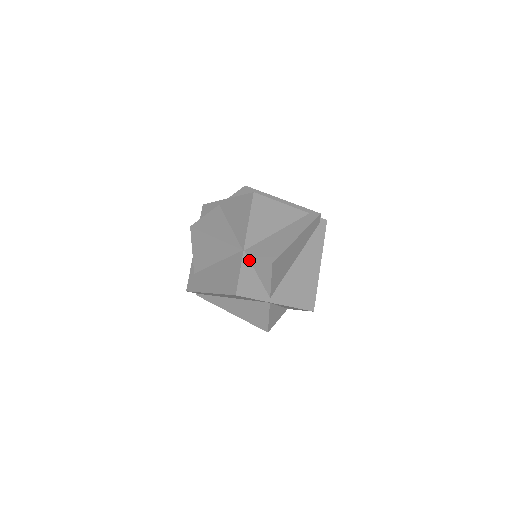
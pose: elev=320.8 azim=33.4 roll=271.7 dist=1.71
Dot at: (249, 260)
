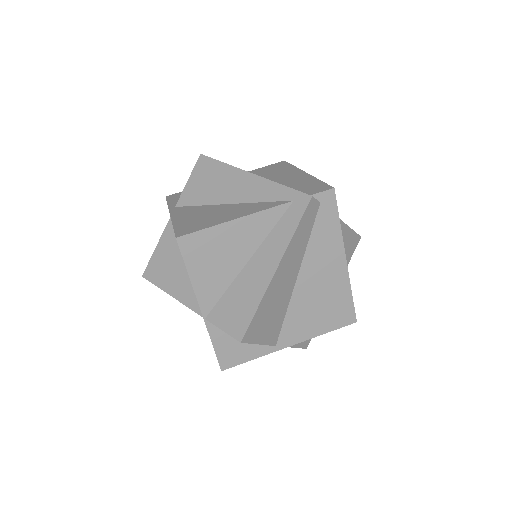
Dot at: occluded
